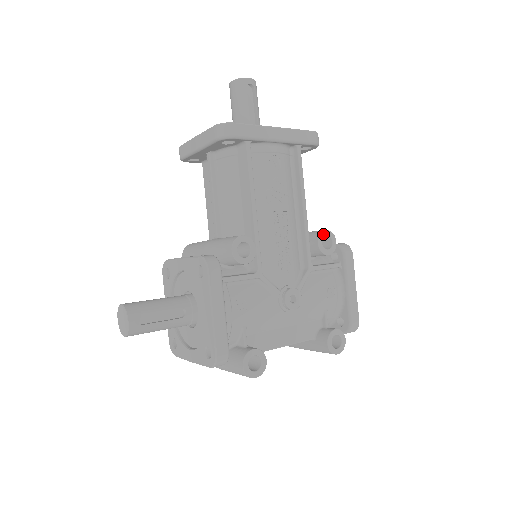
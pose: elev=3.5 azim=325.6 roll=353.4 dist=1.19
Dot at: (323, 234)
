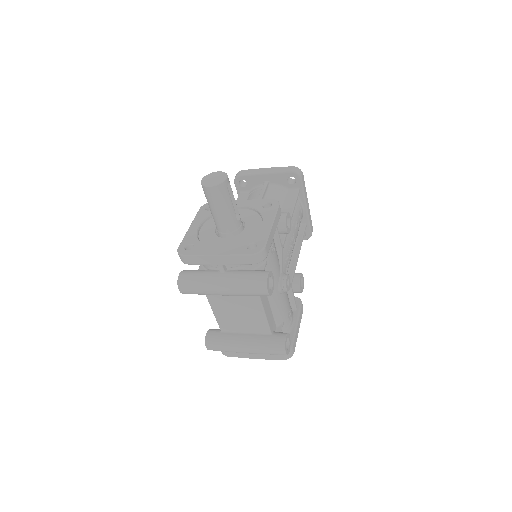
Dot at: (302, 275)
